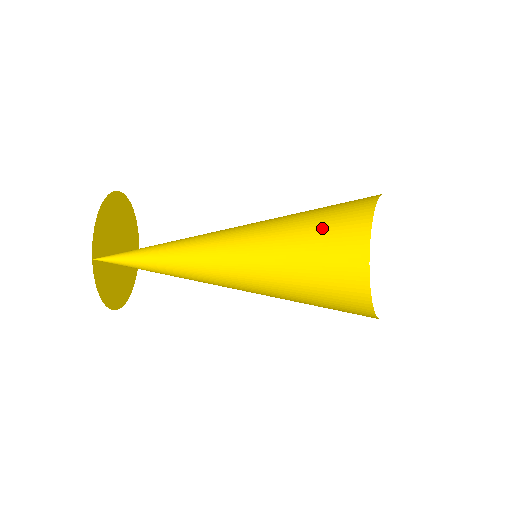
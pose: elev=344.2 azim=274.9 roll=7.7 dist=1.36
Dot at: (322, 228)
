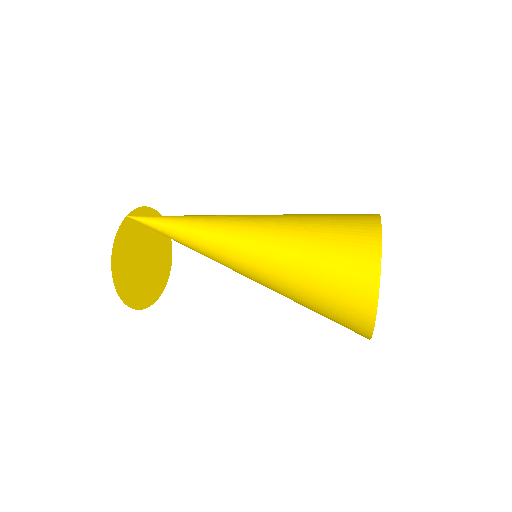
Dot at: (326, 276)
